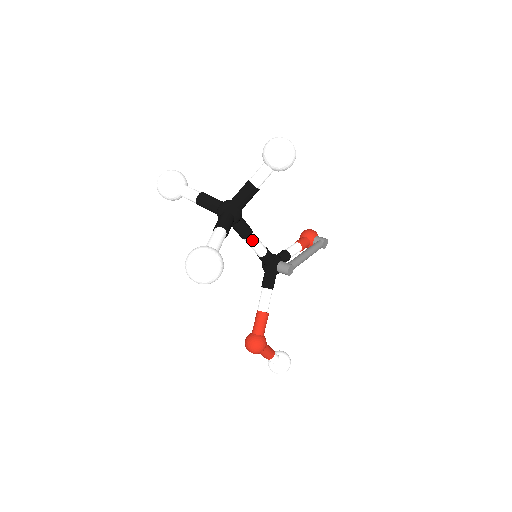
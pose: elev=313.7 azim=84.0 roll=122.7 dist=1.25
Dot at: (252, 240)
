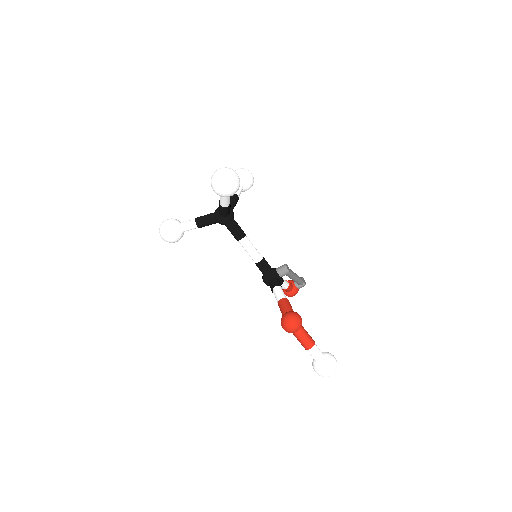
Dot at: (248, 241)
